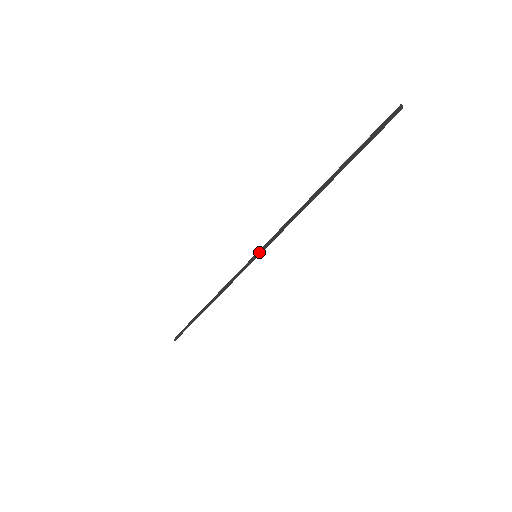
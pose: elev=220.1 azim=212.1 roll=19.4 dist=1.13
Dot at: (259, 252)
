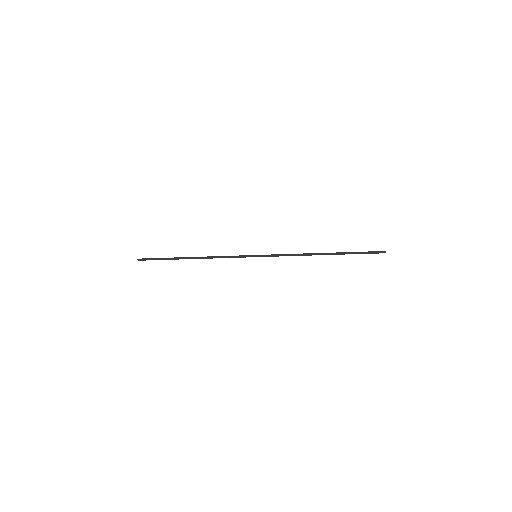
Dot at: (261, 256)
